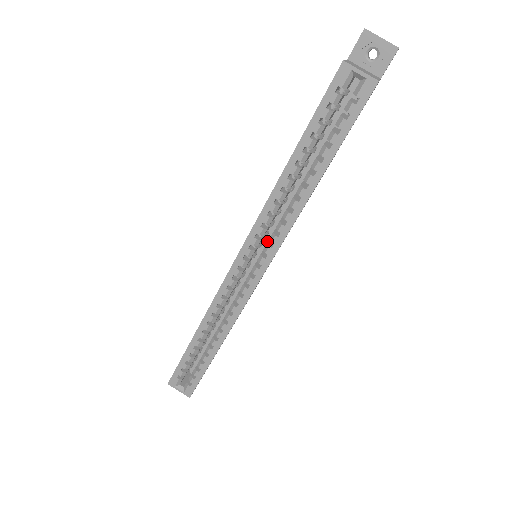
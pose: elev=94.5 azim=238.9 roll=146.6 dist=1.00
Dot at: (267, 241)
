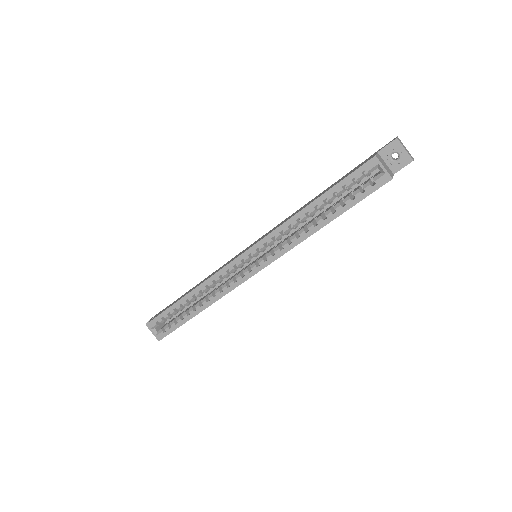
Dot at: (269, 249)
